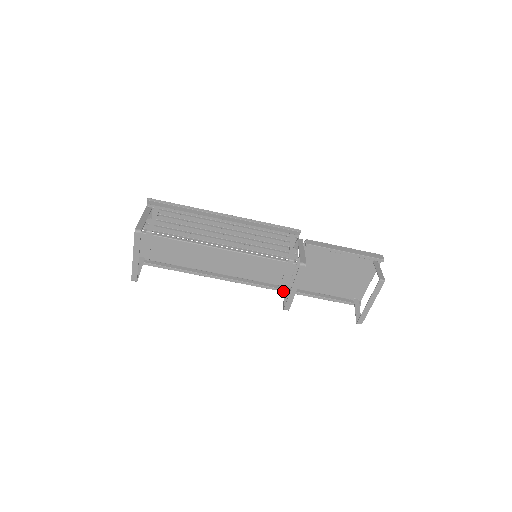
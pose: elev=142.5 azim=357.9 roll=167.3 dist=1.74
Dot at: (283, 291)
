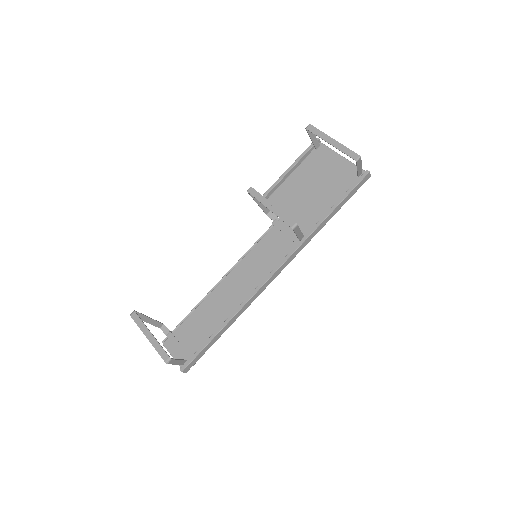
Dot at: (302, 242)
